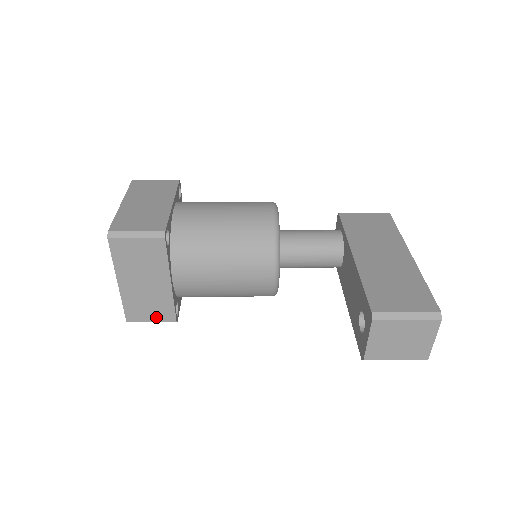
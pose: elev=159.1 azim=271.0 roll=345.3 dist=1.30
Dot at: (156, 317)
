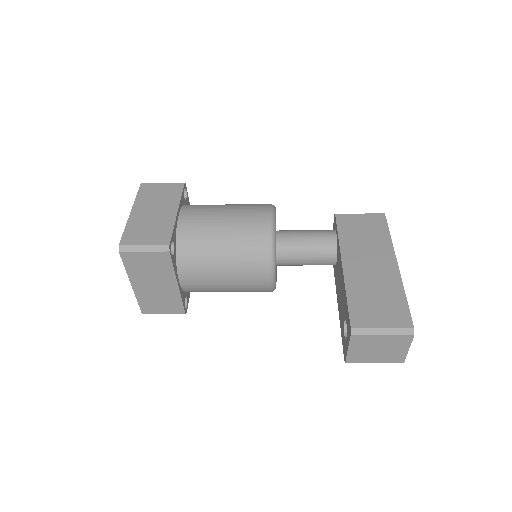
Dot at: (167, 310)
